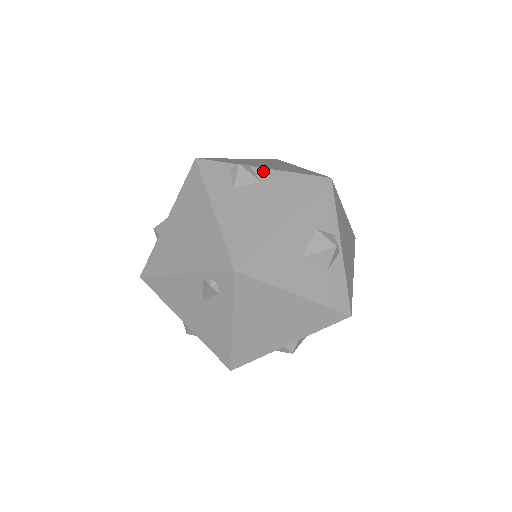
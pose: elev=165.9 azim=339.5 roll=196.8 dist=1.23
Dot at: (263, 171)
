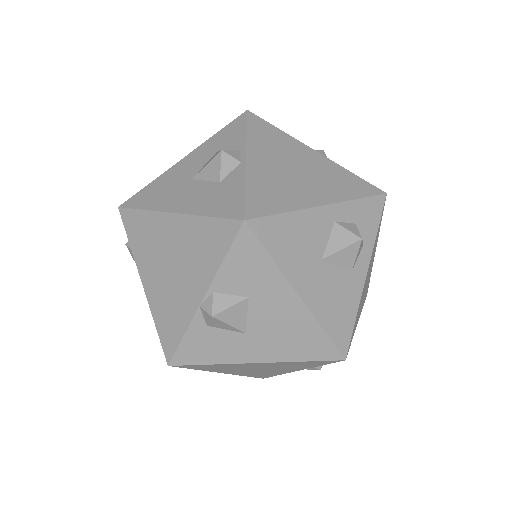
Dot at: occluded
